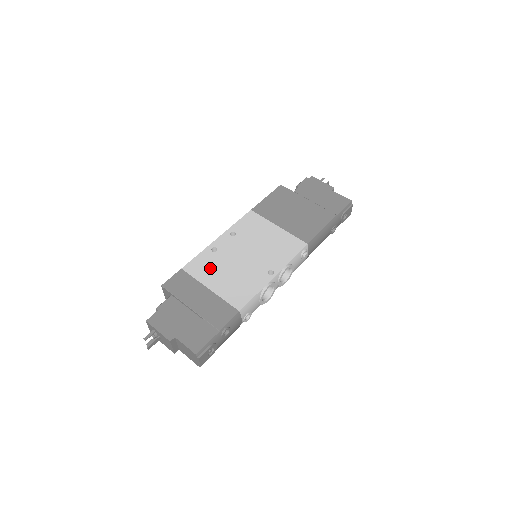
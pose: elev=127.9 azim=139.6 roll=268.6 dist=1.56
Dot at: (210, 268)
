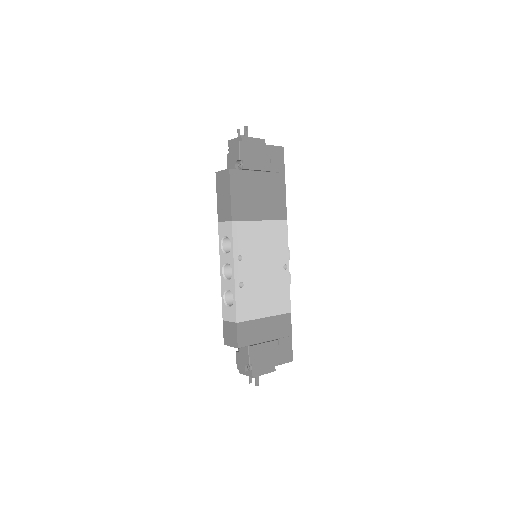
Dot at: (252, 302)
